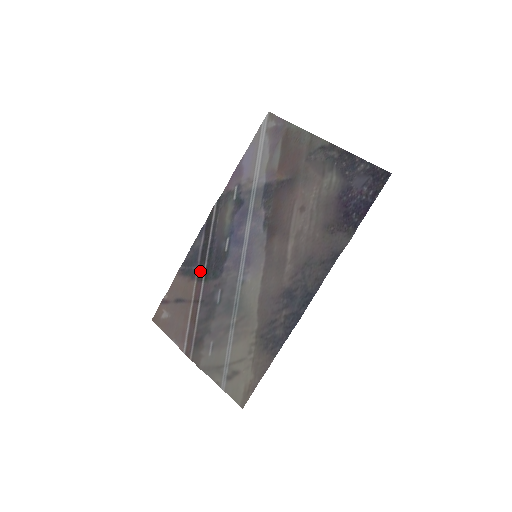
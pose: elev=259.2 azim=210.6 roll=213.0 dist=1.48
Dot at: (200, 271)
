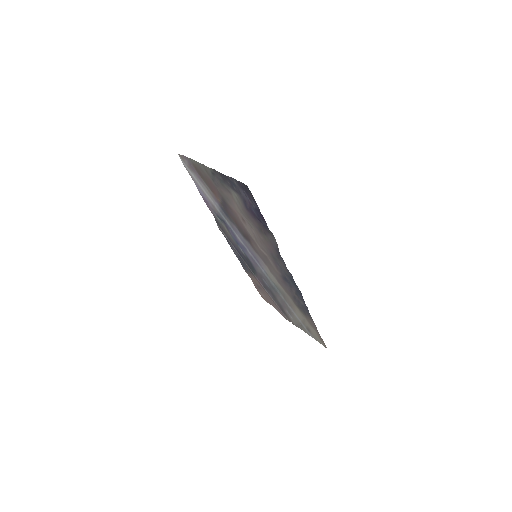
Dot at: (248, 269)
